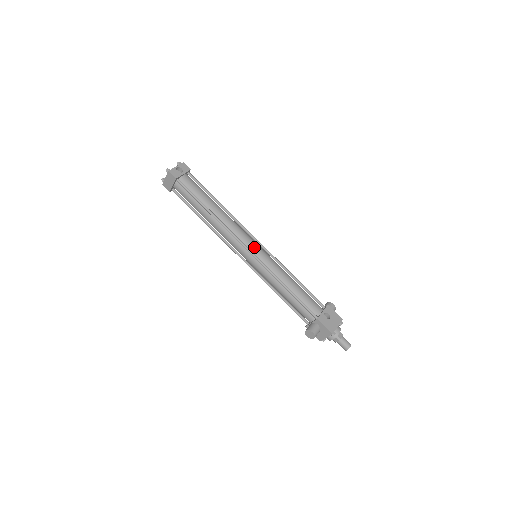
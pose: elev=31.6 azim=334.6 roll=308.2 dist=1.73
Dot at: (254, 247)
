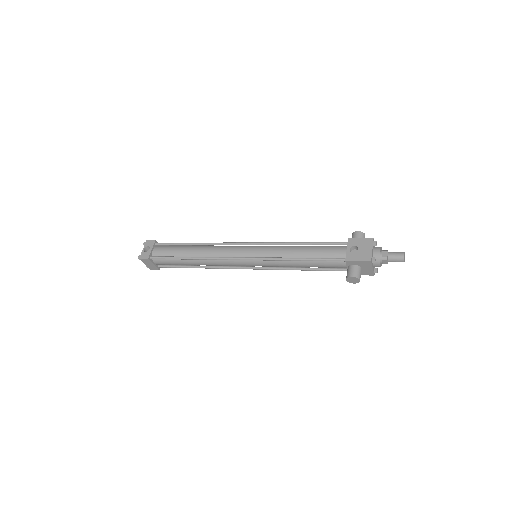
Dot at: (245, 252)
